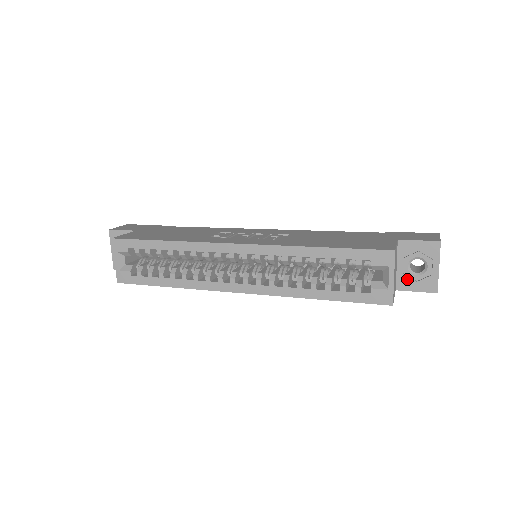
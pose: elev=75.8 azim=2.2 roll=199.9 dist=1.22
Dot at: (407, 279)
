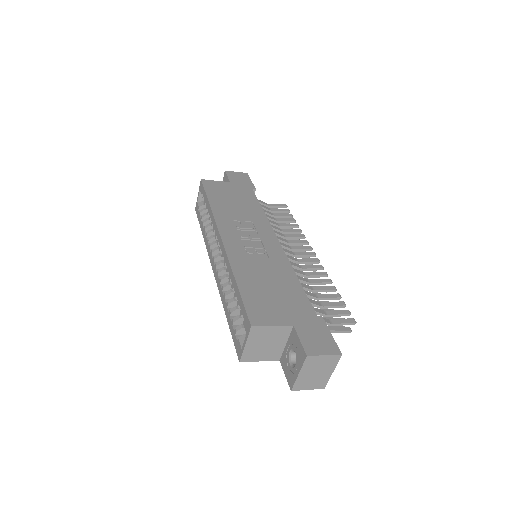
Dot at: (286, 360)
